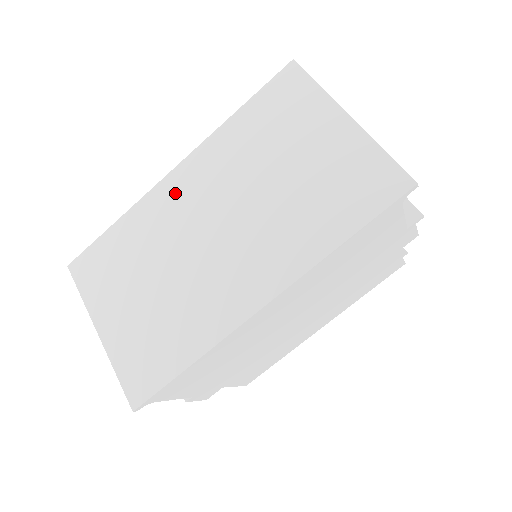
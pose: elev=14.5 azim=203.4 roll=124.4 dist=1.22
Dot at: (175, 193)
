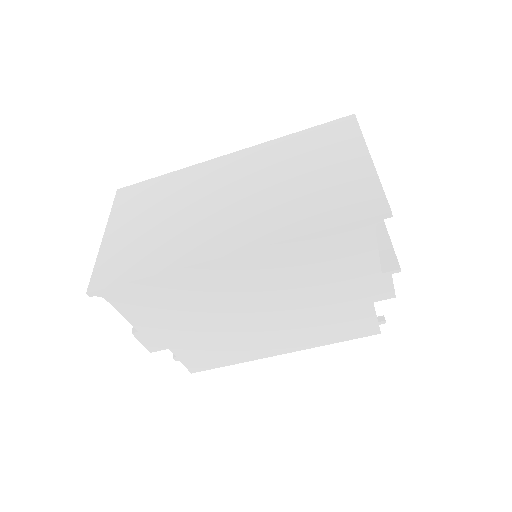
Dot at: (219, 168)
